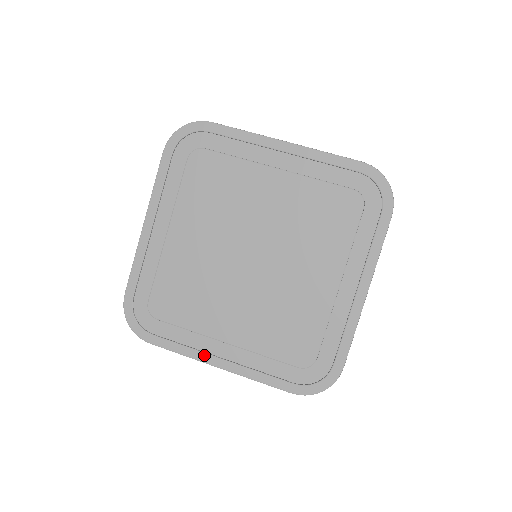
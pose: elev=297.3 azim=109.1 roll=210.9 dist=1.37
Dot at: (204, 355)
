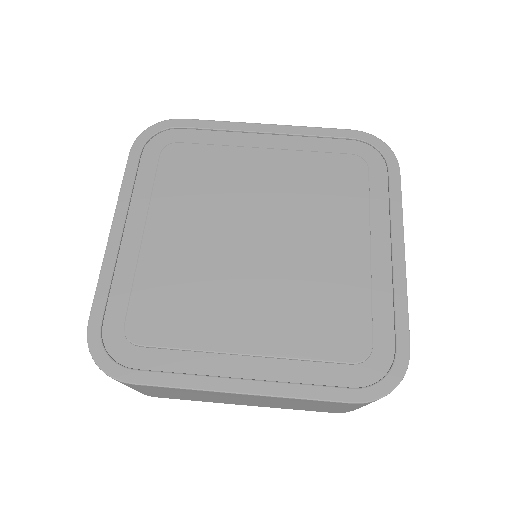
Dot at: (217, 380)
